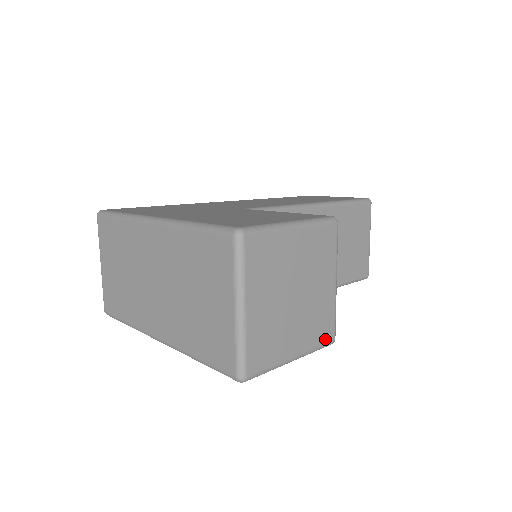
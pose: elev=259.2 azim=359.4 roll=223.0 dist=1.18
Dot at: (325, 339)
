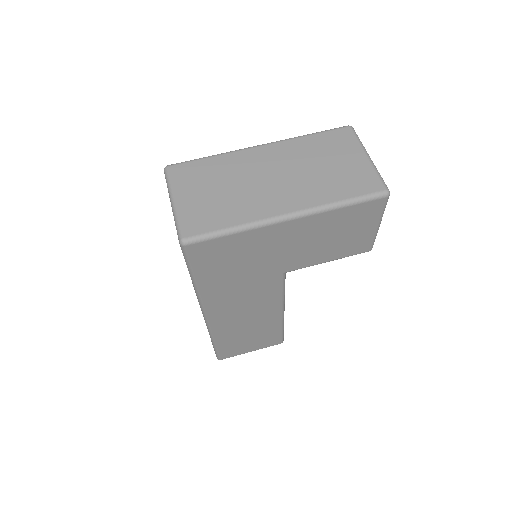
Dot at: occluded
